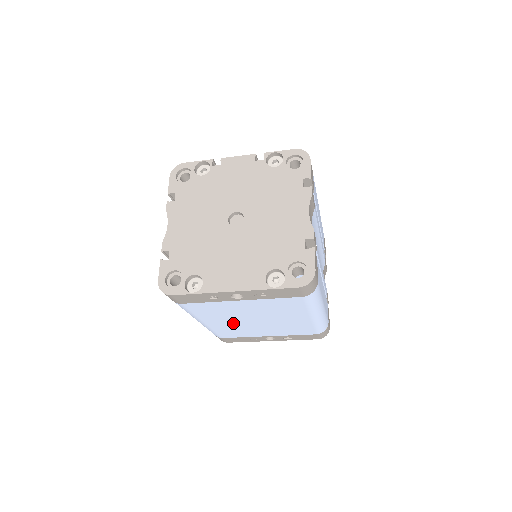
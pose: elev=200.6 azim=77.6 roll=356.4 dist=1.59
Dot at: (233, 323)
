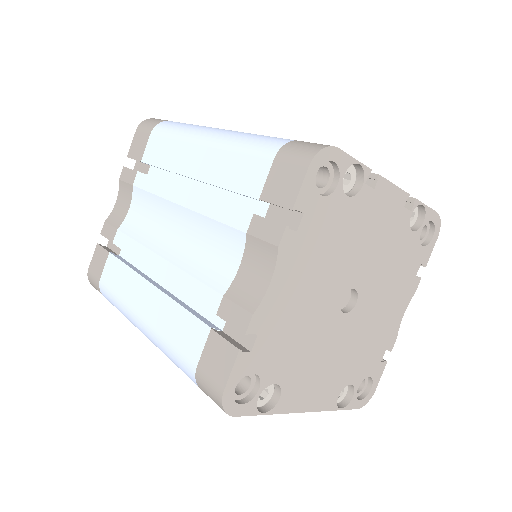
Dot at: occluded
